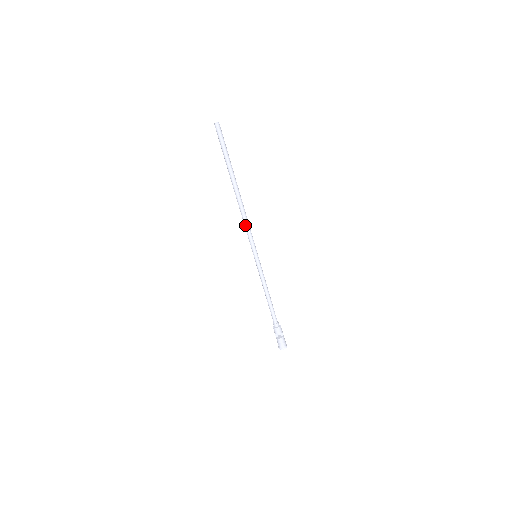
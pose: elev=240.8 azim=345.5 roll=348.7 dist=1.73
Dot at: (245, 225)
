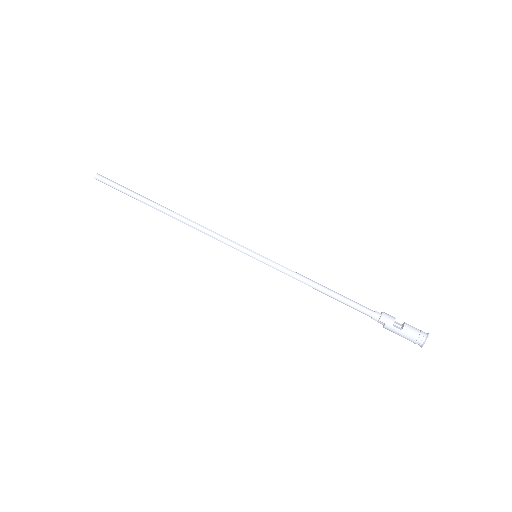
Dot at: (210, 231)
